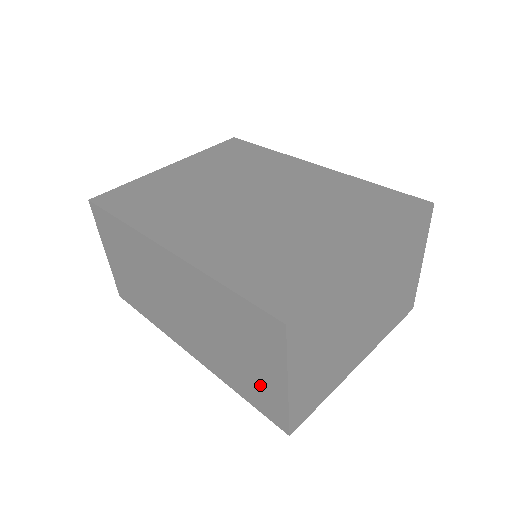
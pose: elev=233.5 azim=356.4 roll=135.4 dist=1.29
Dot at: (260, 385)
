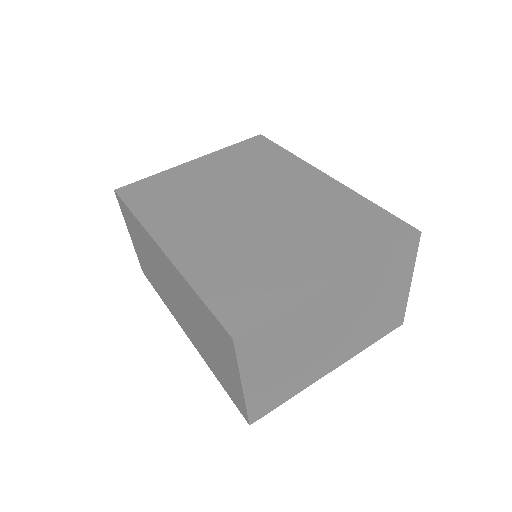
Dot at: (227, 378)
